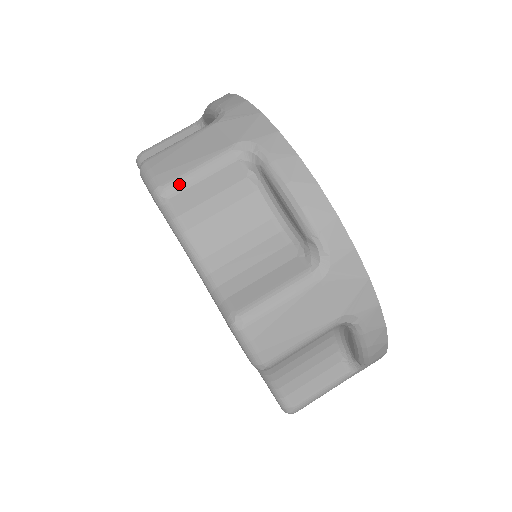
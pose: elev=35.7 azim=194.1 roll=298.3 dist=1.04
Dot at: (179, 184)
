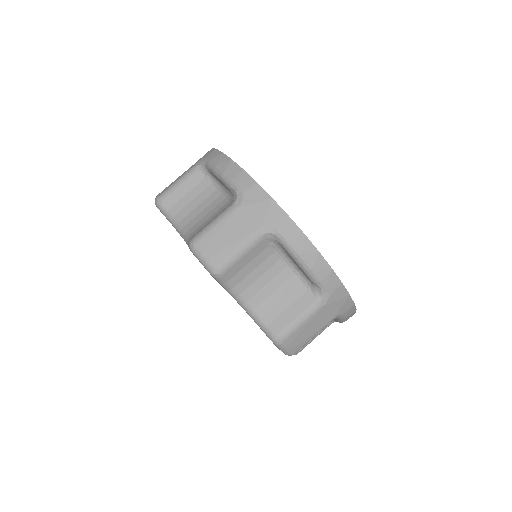
Dot at: (228, 264)
